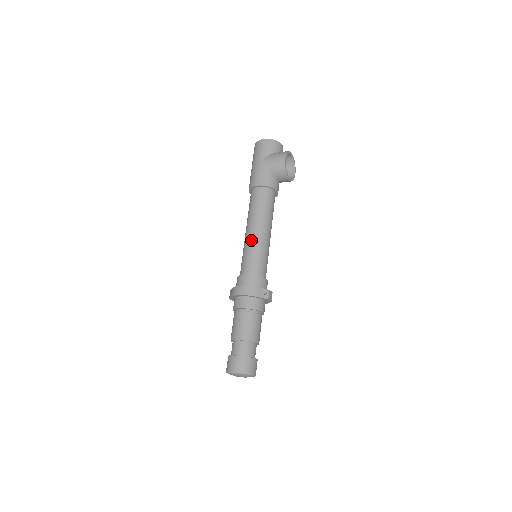
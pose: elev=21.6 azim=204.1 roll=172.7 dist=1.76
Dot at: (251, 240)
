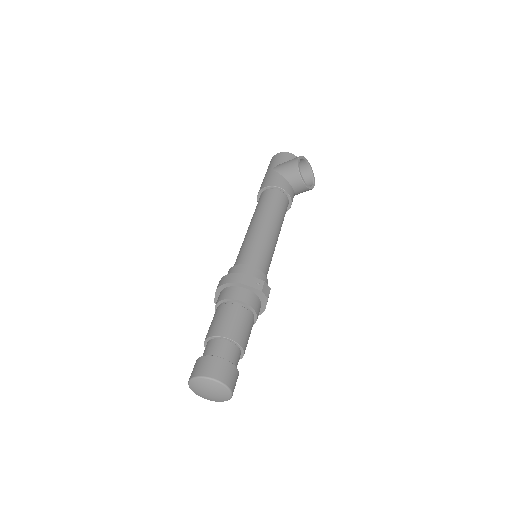
Dot at: (250, 234)
